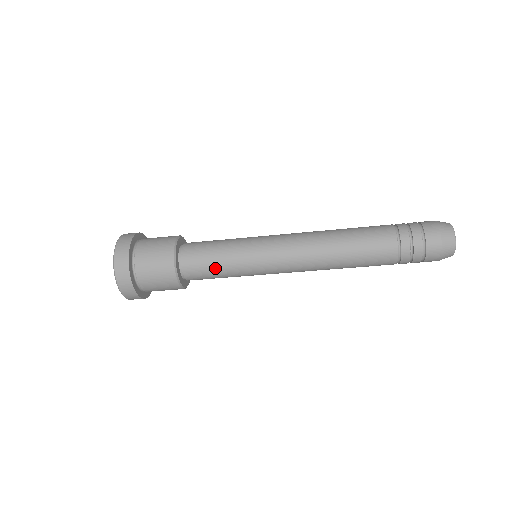
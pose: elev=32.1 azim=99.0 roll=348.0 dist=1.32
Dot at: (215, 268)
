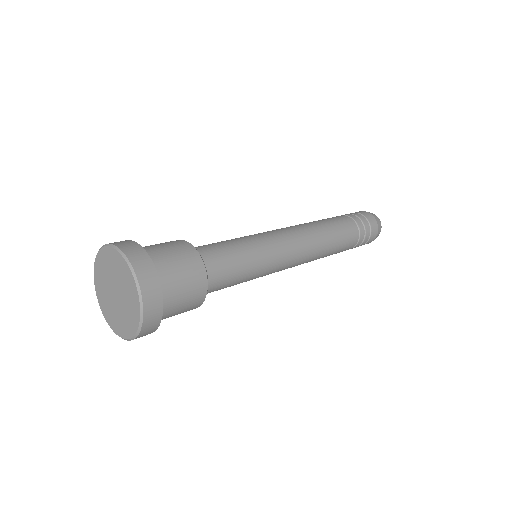
Dot at: (238, 272)
